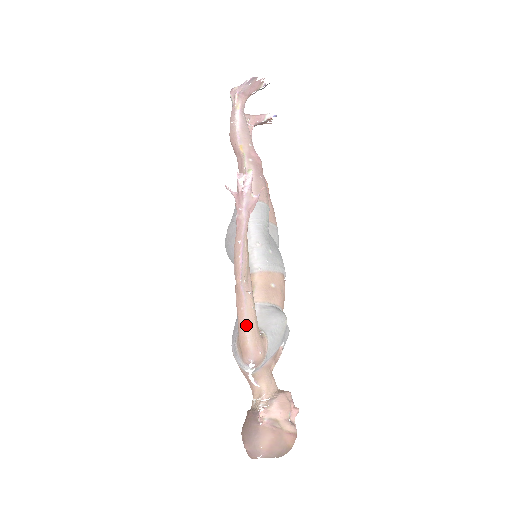
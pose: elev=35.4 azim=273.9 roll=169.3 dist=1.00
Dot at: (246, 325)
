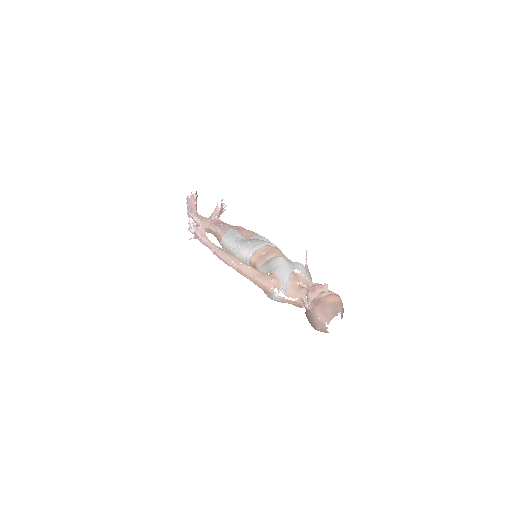
Dot at: (253, 277)
